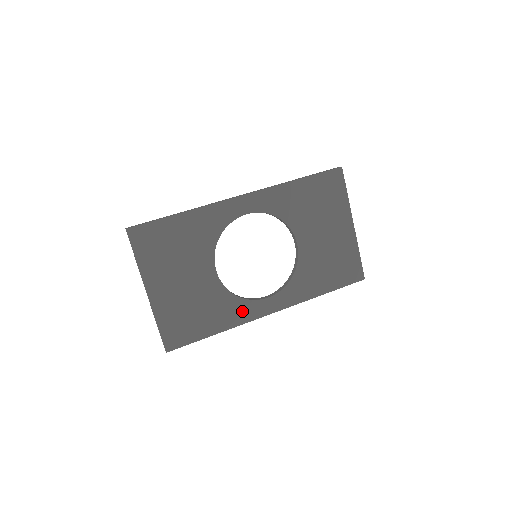
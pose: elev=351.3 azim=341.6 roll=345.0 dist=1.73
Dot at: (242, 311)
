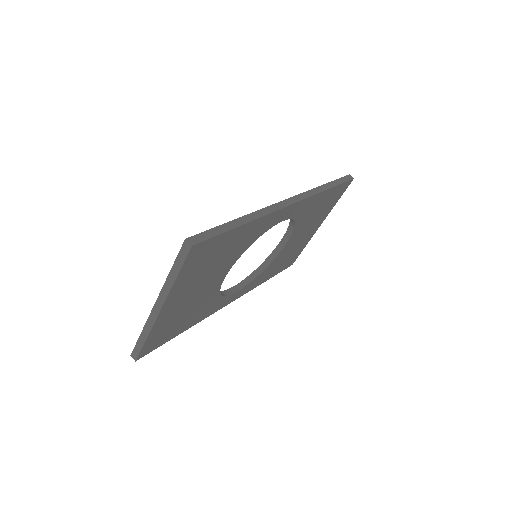
Dot at: (215, 307)
